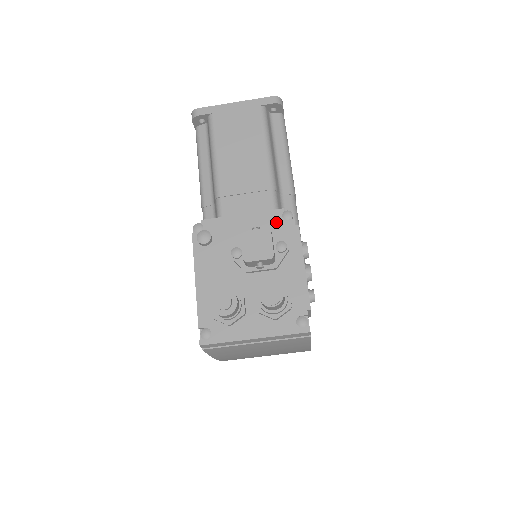
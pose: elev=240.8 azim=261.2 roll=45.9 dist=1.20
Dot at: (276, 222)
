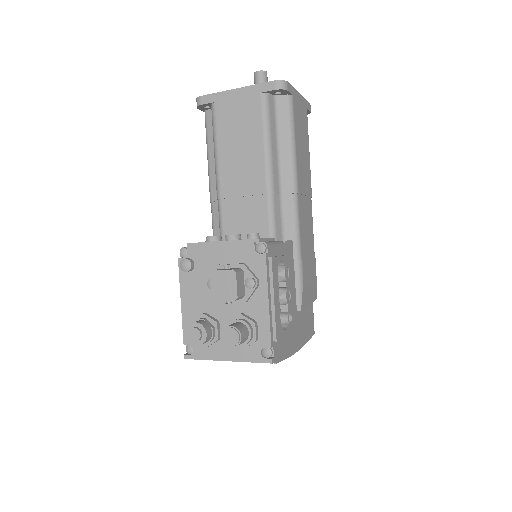
Dot at: (249, 255)
